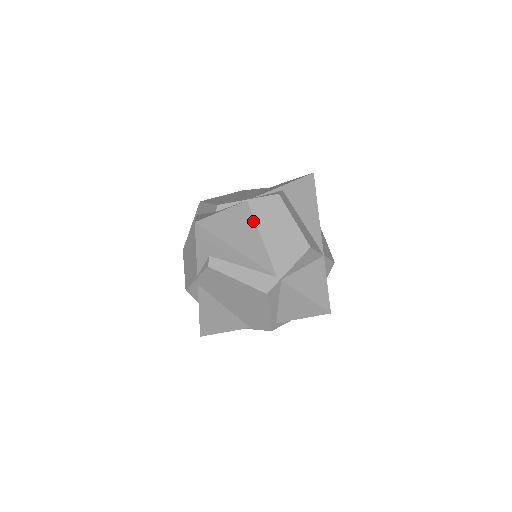
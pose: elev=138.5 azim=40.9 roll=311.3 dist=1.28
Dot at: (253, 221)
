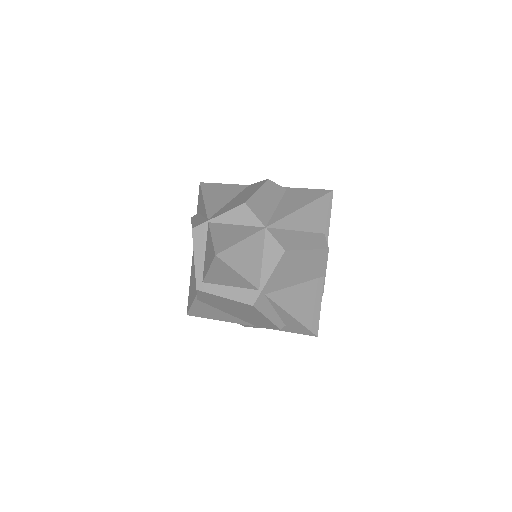
Dot at: (237, 193)
